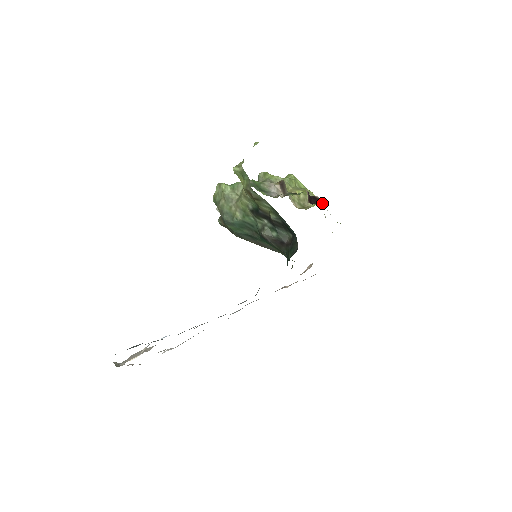
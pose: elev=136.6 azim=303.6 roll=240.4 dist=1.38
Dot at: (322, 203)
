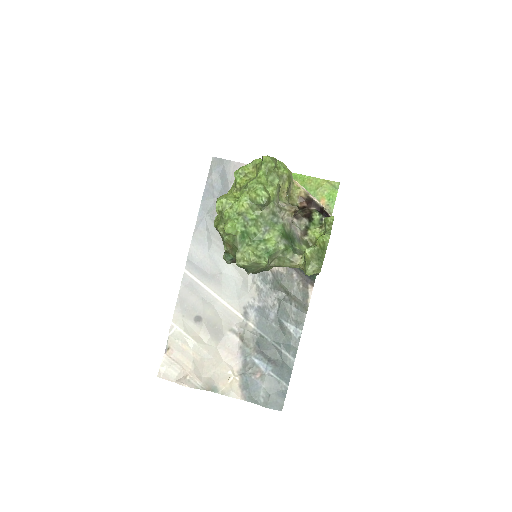
Dot at: occluded
